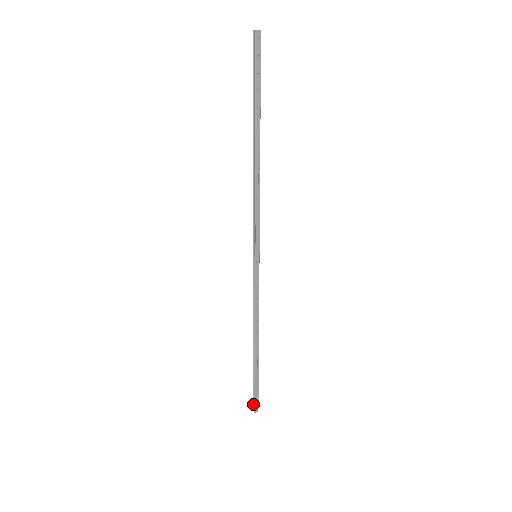
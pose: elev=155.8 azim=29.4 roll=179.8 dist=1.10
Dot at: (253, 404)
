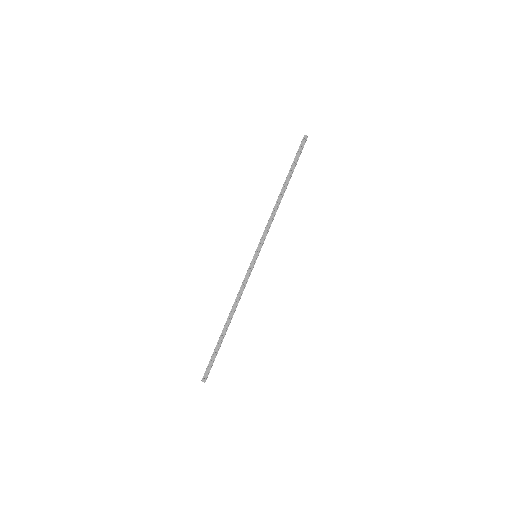
Dot at: (205, 374)
